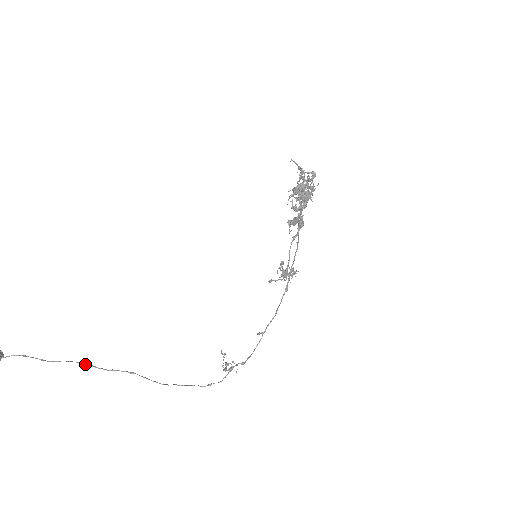
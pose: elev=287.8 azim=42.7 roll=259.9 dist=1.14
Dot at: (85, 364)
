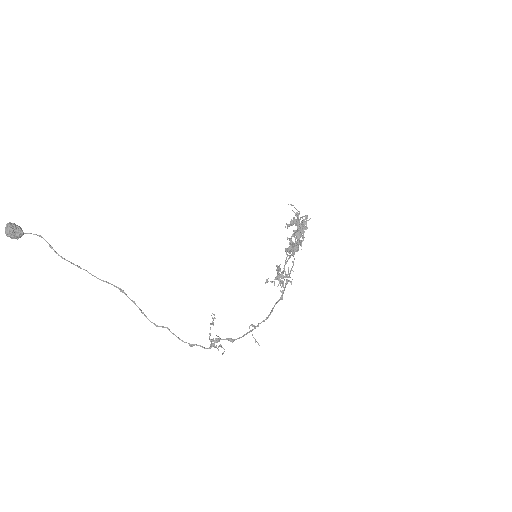
Dot at: (84, 269)
